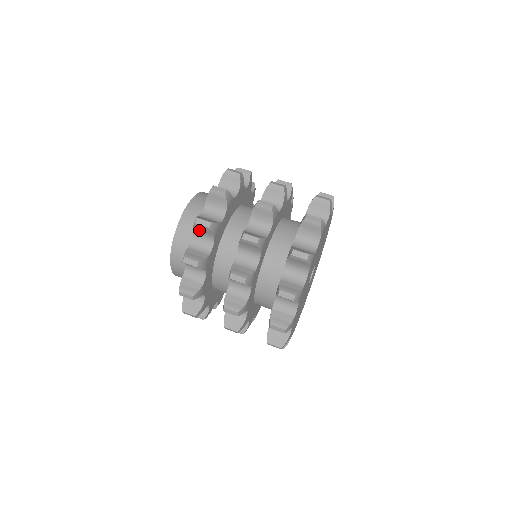
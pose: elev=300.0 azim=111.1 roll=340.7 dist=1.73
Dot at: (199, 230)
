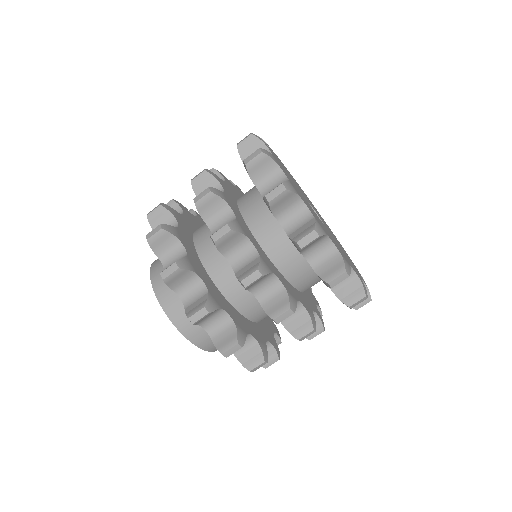
Dot at: occluded
